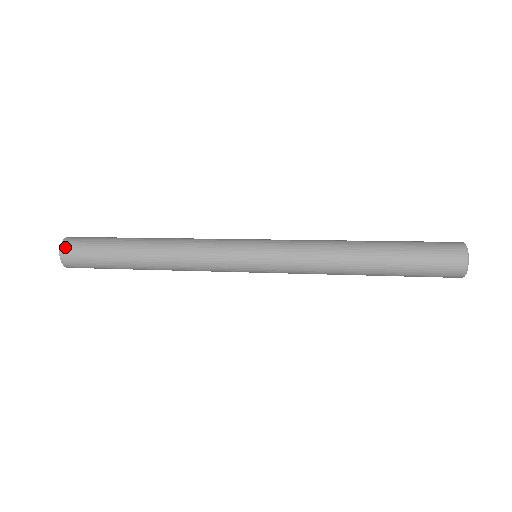
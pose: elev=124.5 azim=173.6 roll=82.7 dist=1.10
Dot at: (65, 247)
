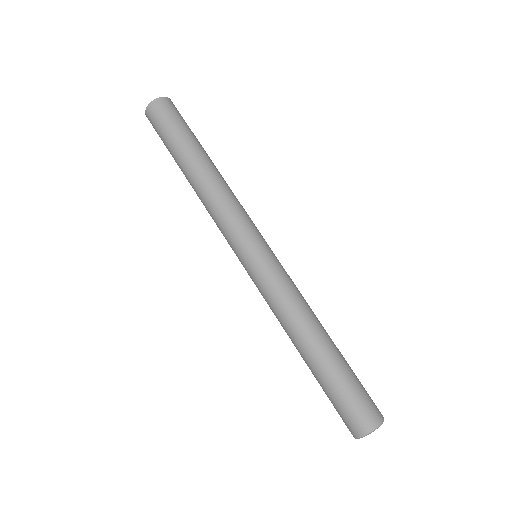
Dot at: (152, 107)
